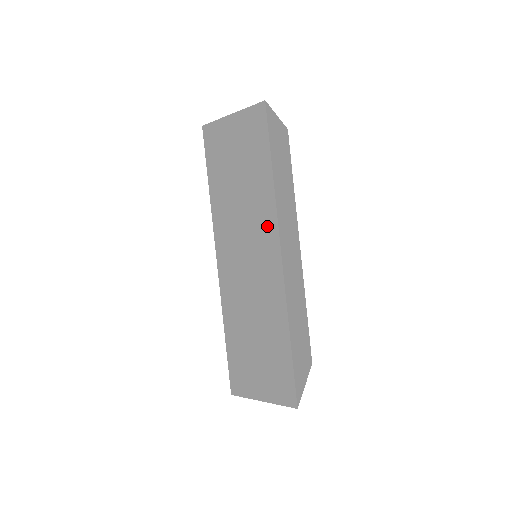
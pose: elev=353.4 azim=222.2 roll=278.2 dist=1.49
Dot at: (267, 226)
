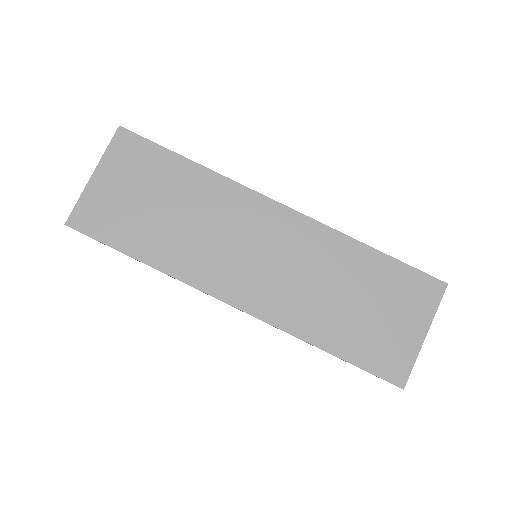
Dot at: (242, 203)
